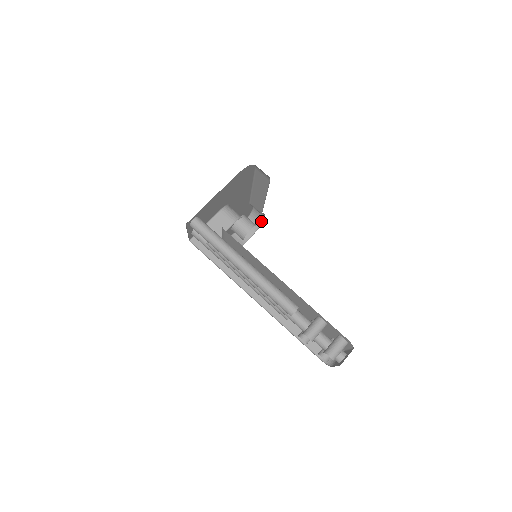
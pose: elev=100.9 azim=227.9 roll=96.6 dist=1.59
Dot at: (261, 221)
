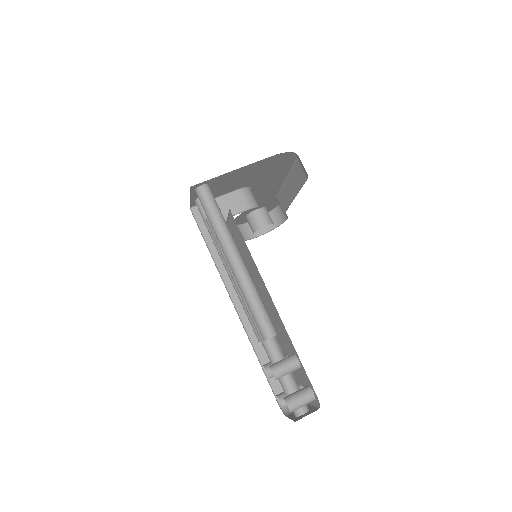
Dot at: (281, 222)
